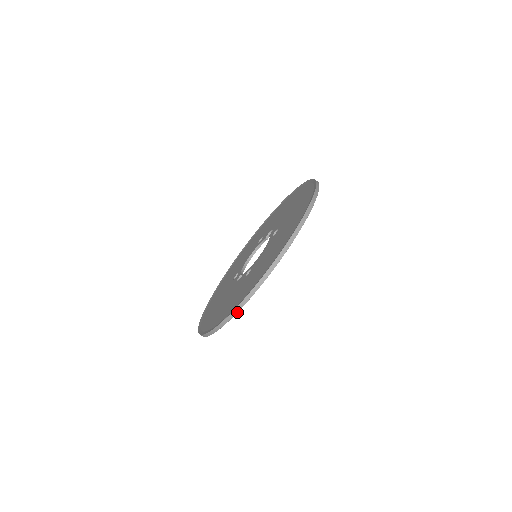
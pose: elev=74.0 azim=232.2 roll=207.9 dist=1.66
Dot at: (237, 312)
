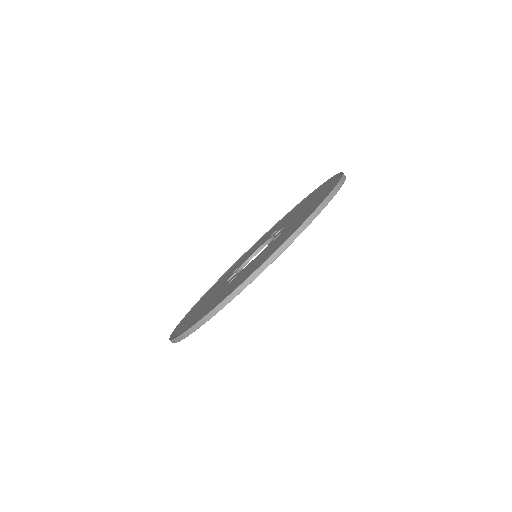
Dot at: (187, 336)
